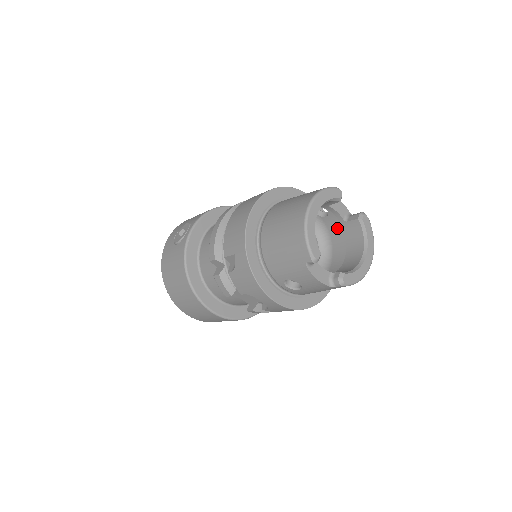
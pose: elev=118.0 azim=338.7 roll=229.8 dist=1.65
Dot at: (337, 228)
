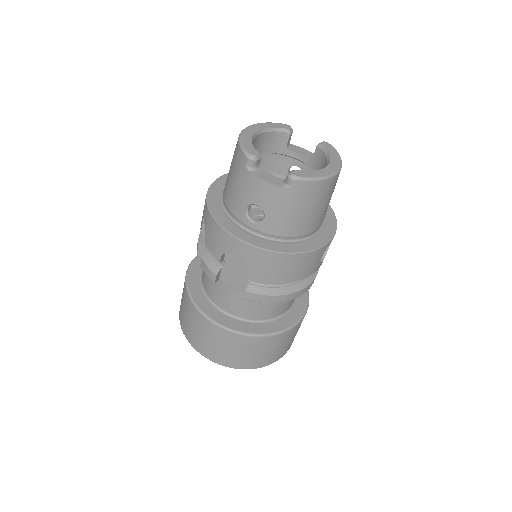
Dot at: occluded
